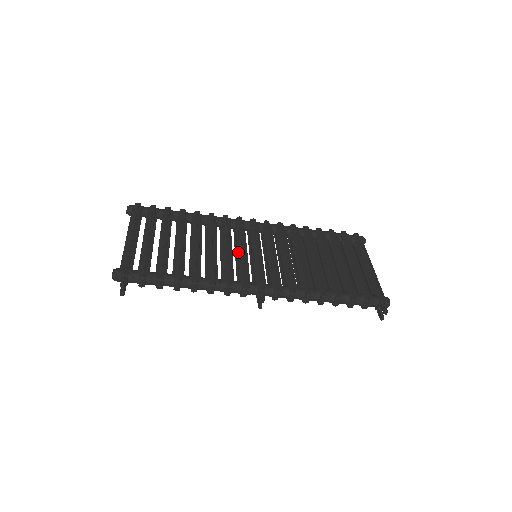
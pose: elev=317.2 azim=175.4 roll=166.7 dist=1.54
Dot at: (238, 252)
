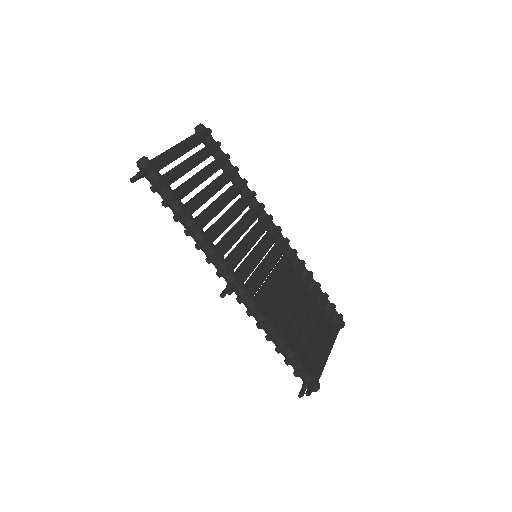
Dot at: (246, 239)
